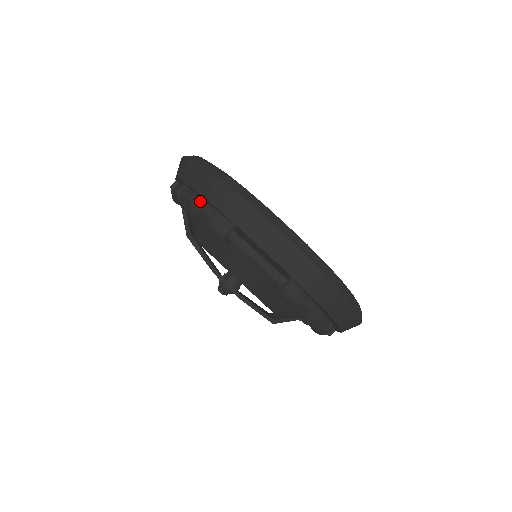
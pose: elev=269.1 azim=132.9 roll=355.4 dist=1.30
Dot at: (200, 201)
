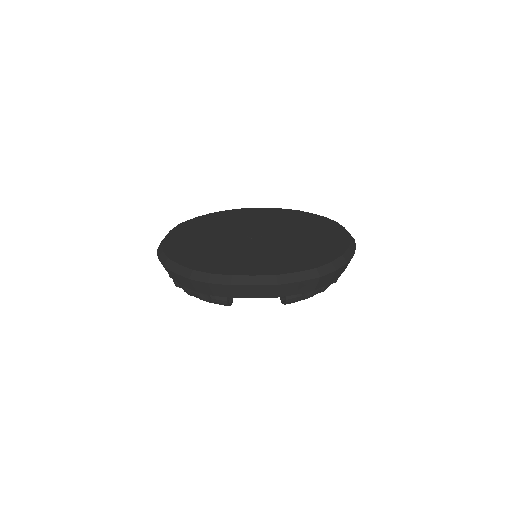
Dot at: occluded
